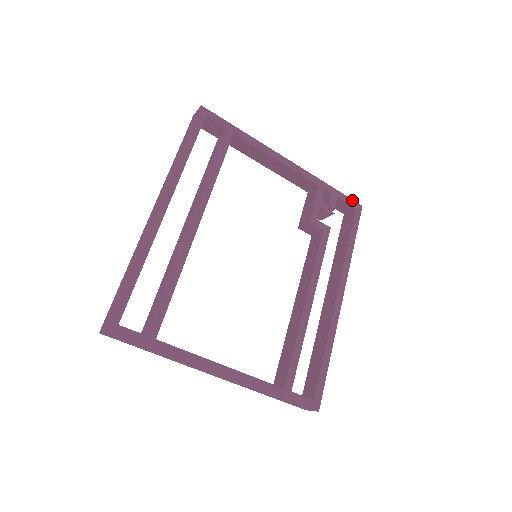
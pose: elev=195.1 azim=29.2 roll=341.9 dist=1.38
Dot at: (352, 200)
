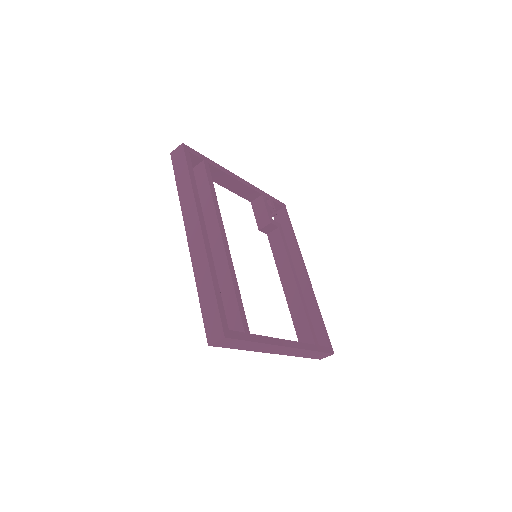
Dot at: (279, 201)
